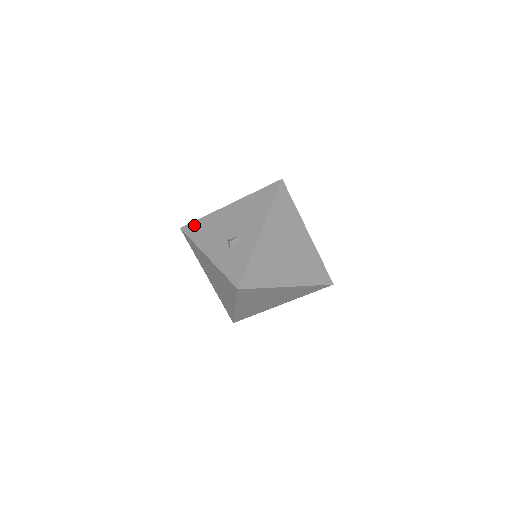
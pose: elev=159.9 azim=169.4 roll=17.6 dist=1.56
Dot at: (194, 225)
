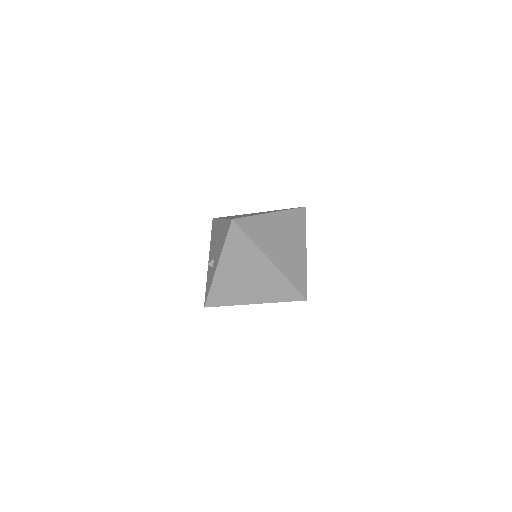
Dot at: (214, 223)
